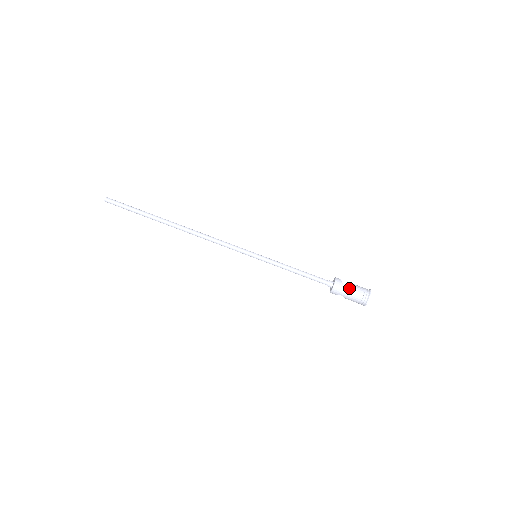
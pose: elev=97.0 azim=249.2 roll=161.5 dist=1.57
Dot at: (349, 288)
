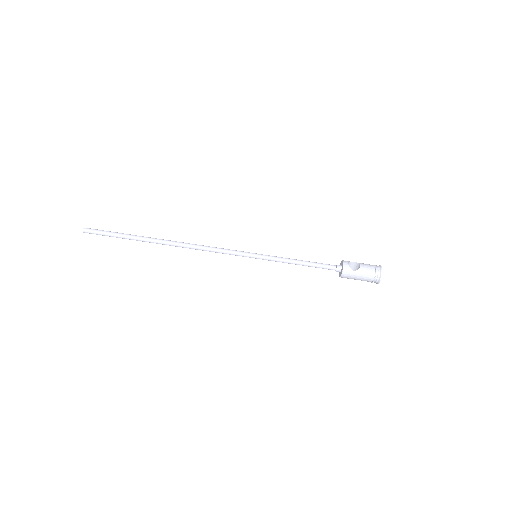
Dot at: (358, 273)
